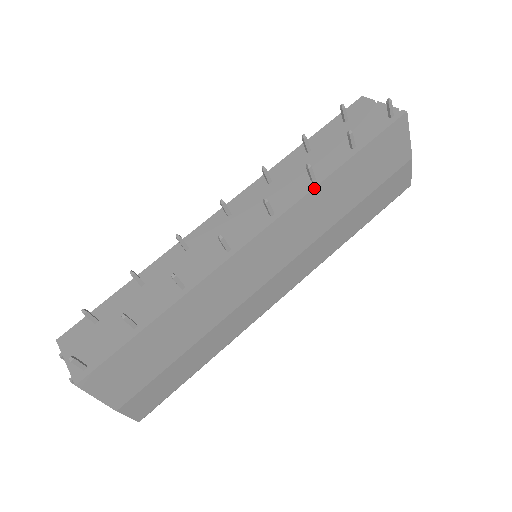
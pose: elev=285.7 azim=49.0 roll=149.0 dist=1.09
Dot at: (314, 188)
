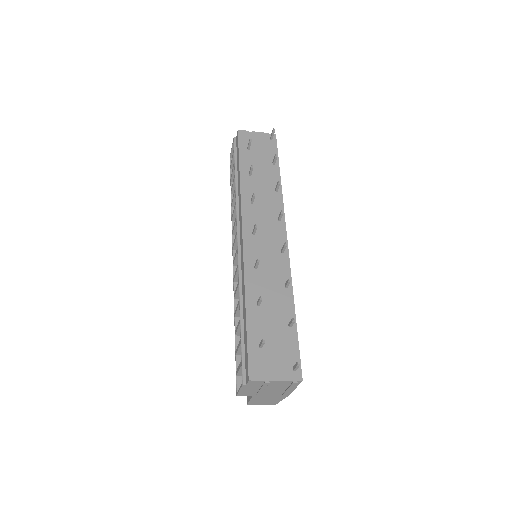
Dot at: (282, 195)
